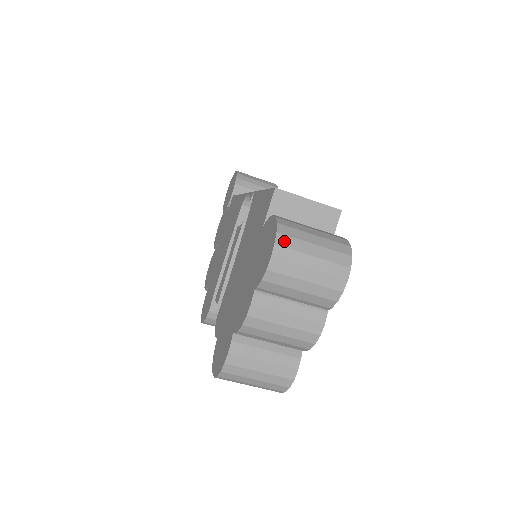
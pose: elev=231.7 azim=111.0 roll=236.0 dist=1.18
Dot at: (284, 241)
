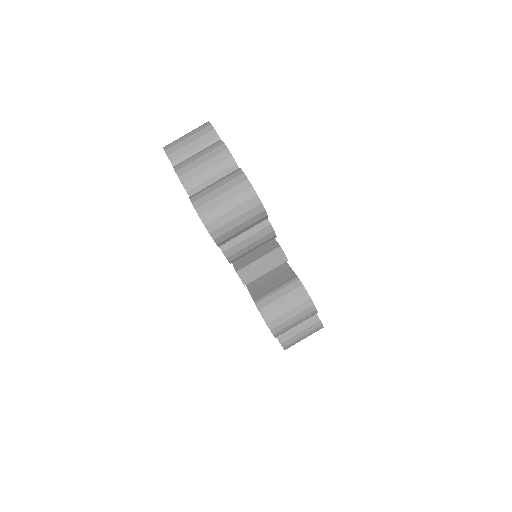
Dot at: occluded
